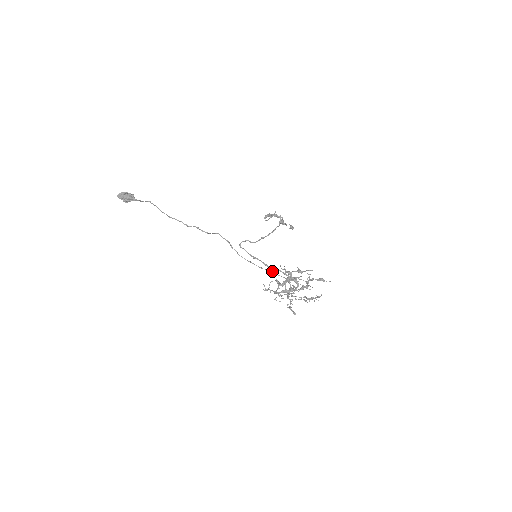
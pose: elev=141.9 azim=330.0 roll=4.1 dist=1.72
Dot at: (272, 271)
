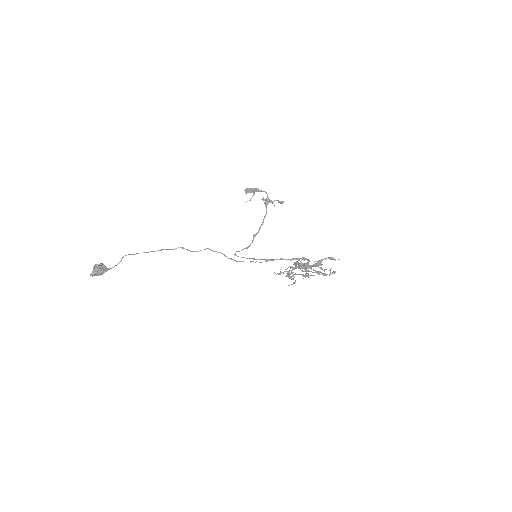
Dot at: occluded
